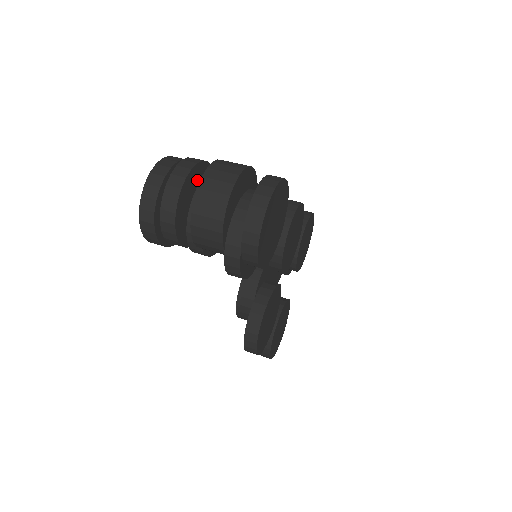
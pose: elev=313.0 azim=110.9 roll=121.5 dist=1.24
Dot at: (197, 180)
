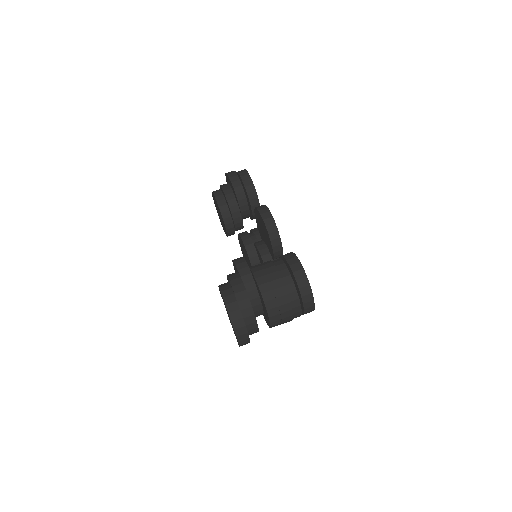
Dot at: occluded
